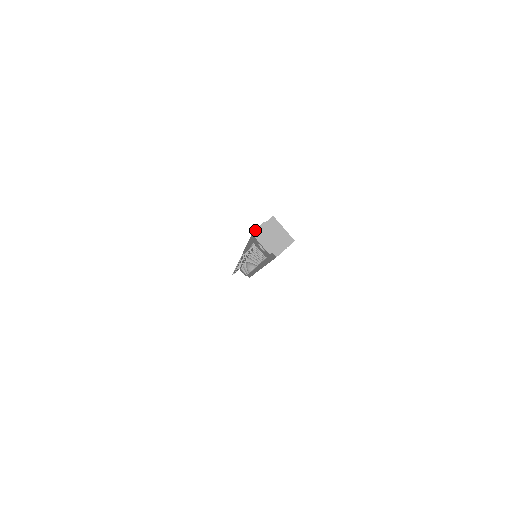
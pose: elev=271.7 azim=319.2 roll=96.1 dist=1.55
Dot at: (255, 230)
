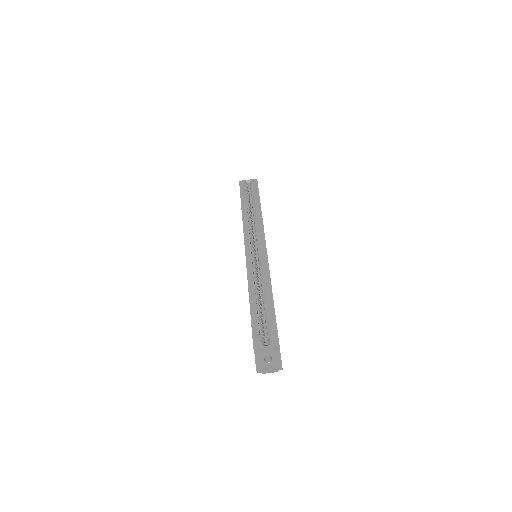
Dot at: occluded
